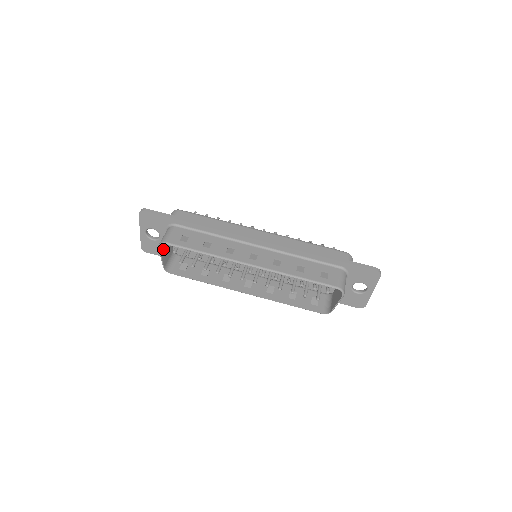
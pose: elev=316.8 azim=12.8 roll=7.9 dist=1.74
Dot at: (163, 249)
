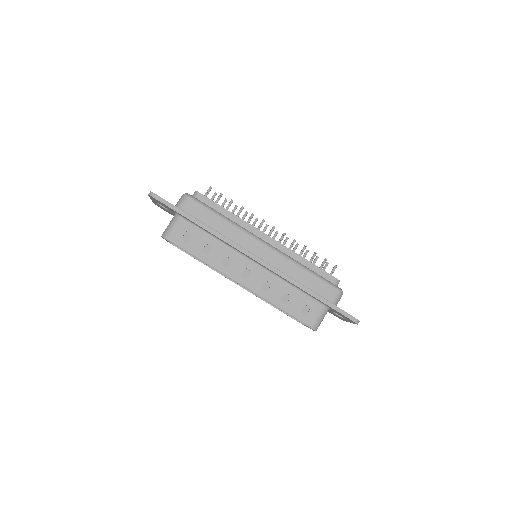
Dot at: occluded
